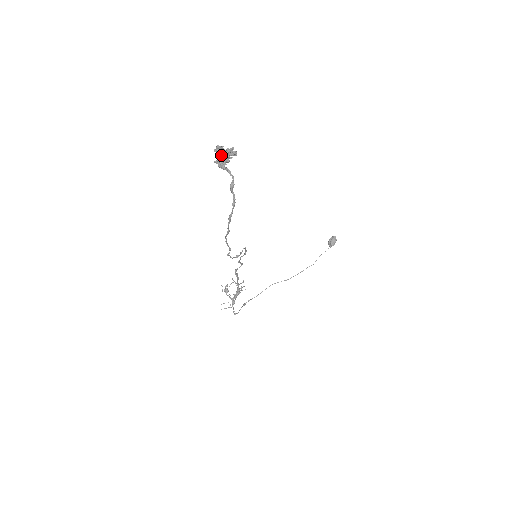
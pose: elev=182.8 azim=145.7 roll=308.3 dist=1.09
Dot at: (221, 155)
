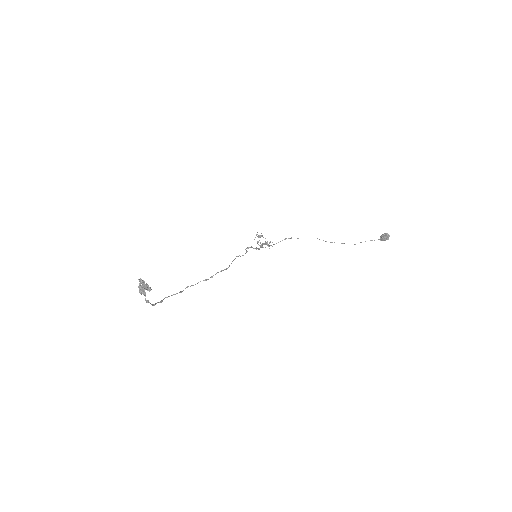
Dot at: (140, 287)
